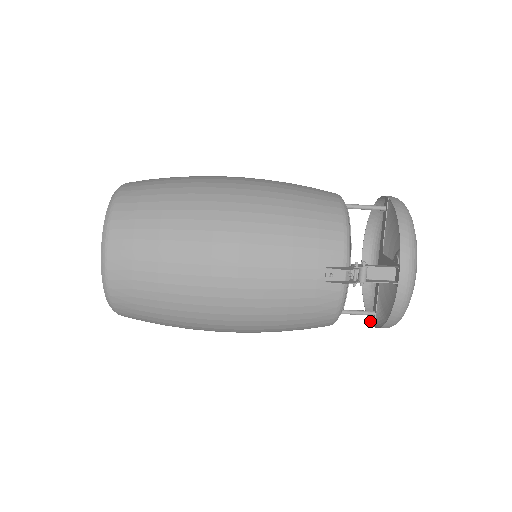
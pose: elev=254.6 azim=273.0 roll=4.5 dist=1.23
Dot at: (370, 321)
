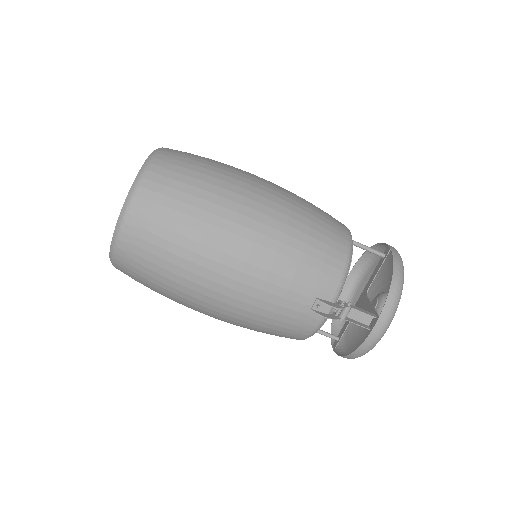
Dot at: (332, 343)
